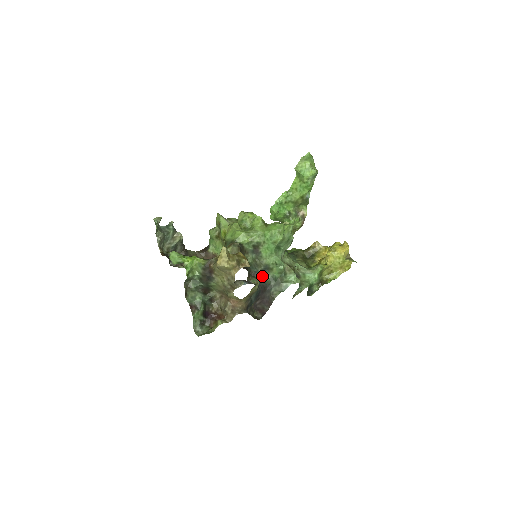
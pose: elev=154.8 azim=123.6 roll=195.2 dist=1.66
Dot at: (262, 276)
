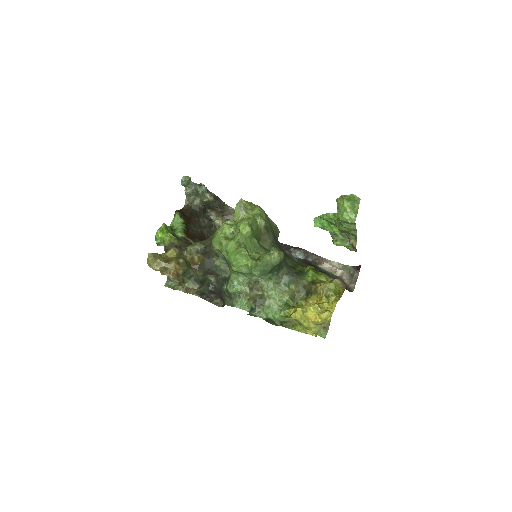
Dot at: (222, 282)
